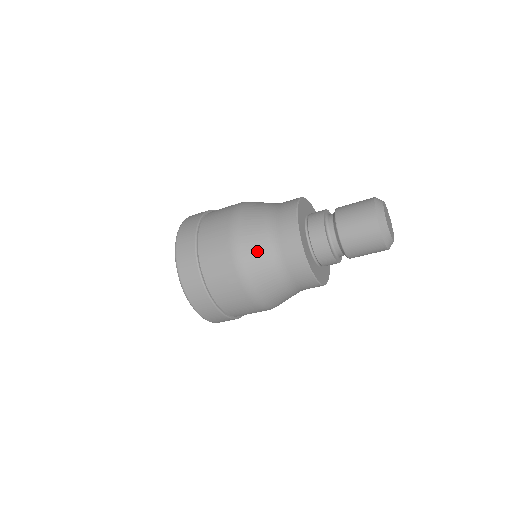
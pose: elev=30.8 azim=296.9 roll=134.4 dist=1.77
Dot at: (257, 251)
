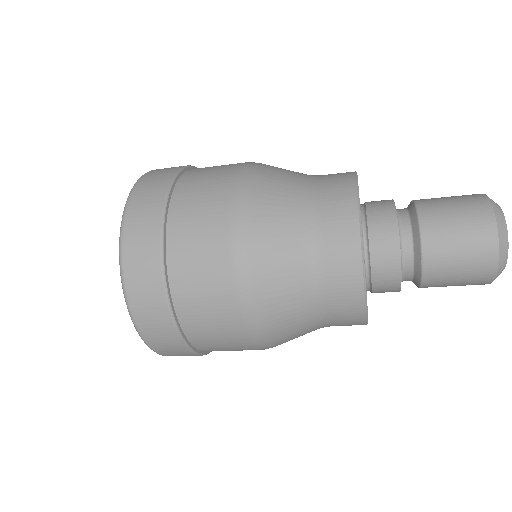
Dot at: (288, 318)
